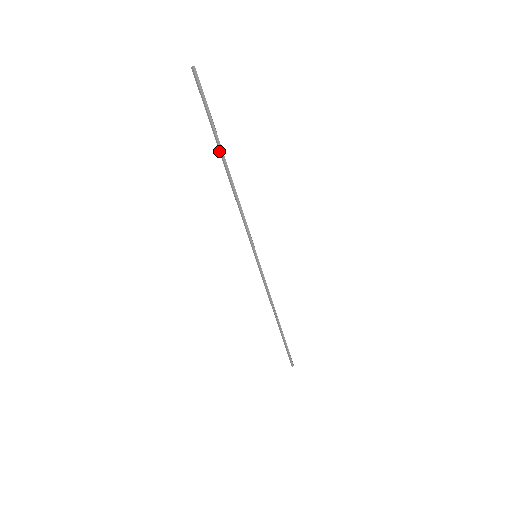
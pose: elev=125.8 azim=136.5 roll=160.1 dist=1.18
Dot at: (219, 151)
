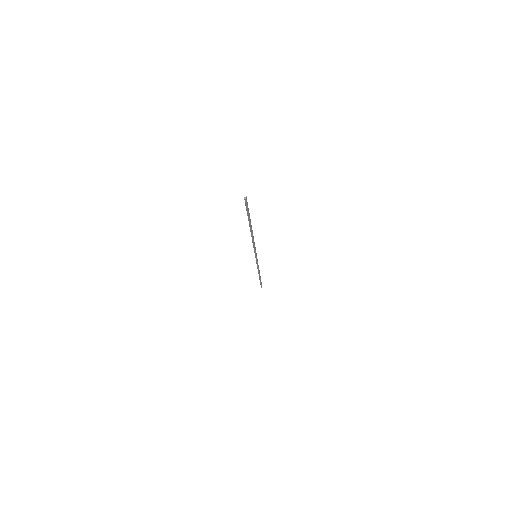
Dot at: (249, 223)
